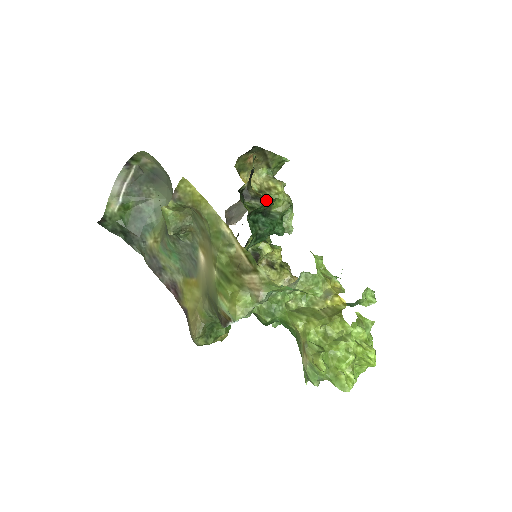
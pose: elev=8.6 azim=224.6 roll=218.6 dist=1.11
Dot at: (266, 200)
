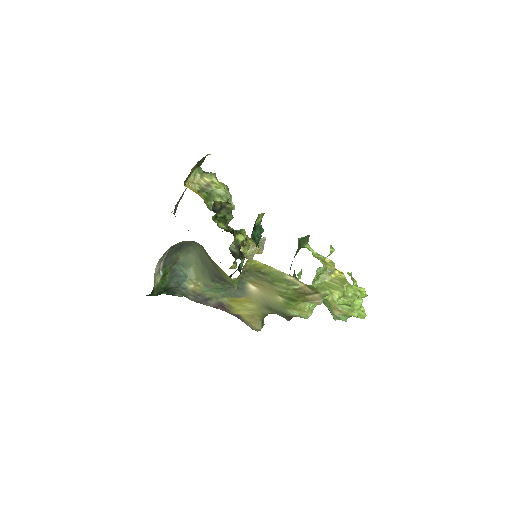
Dot at: (229, 206)
